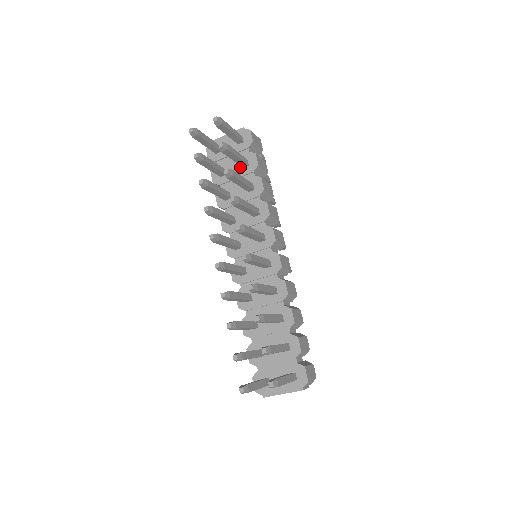
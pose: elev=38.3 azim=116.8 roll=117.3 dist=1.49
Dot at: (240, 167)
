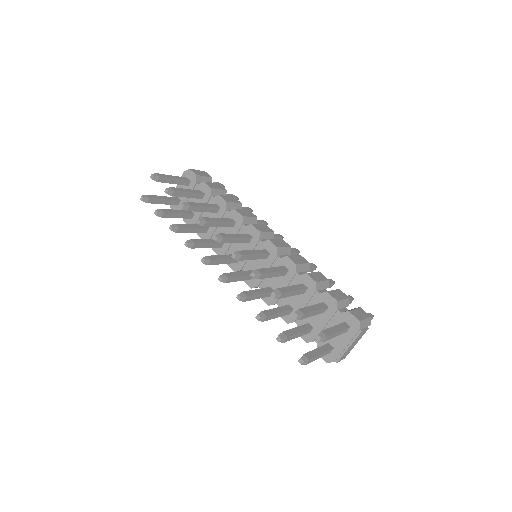
Dot at: (200, 200)
